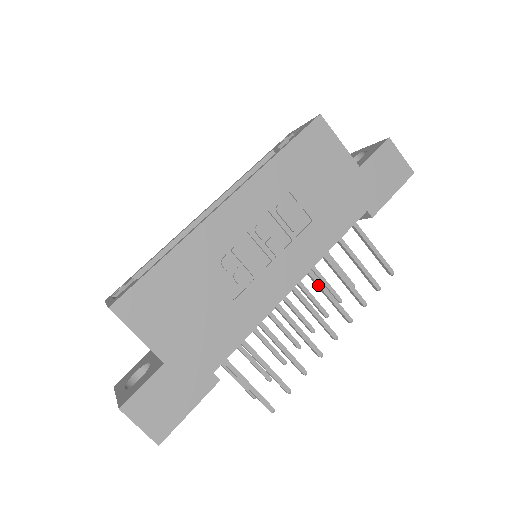
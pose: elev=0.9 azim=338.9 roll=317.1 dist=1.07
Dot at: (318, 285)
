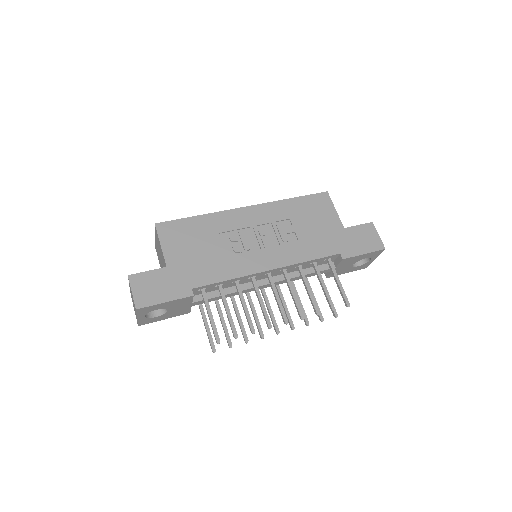
Dot at: (287, 282)
